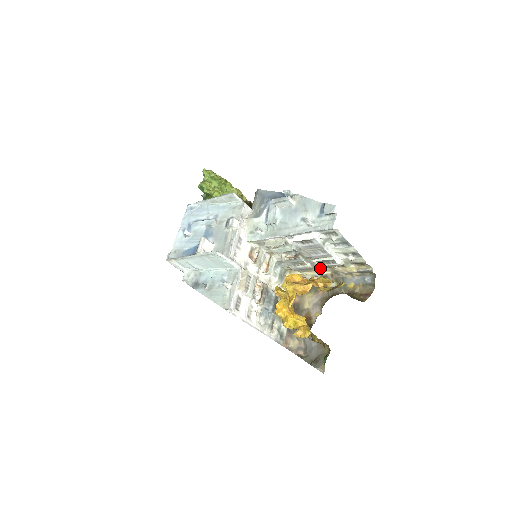
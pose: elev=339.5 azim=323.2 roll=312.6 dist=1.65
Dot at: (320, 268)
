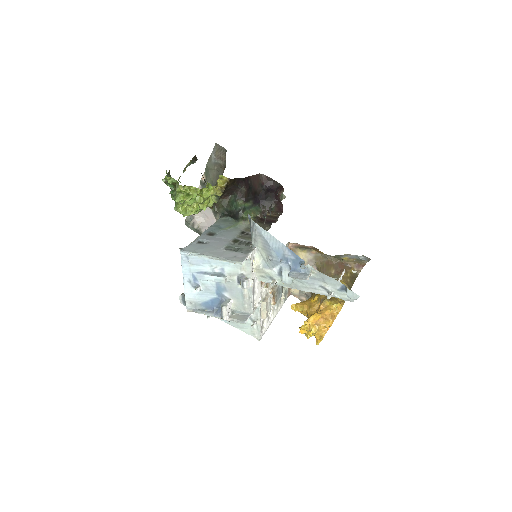
Dot at: occluded
